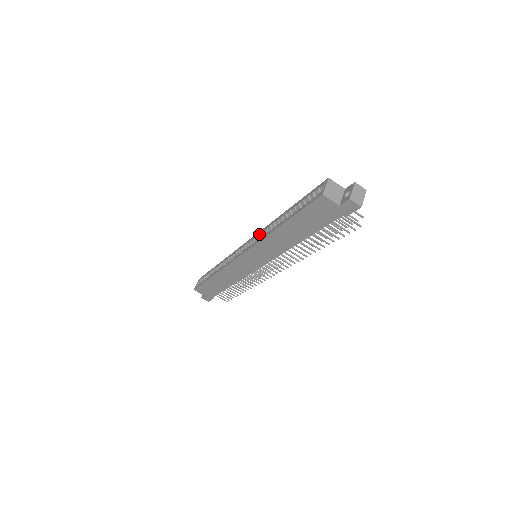
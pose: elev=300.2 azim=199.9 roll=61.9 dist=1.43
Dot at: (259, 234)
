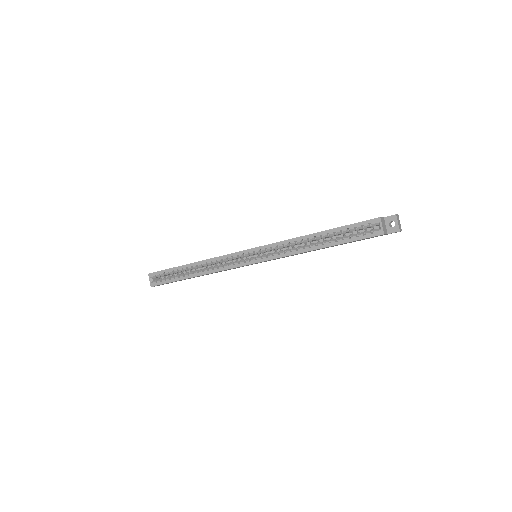
Dot at: (276, 247)
